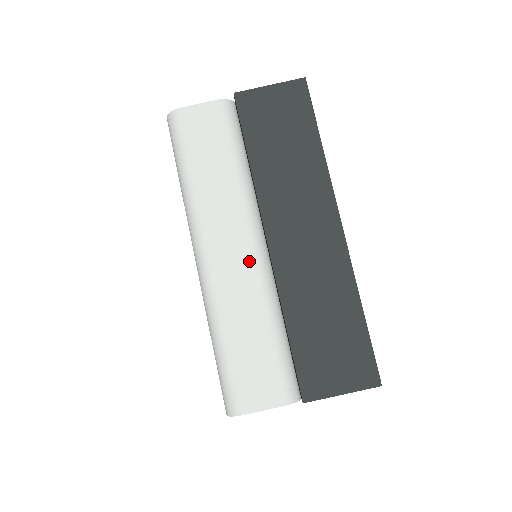
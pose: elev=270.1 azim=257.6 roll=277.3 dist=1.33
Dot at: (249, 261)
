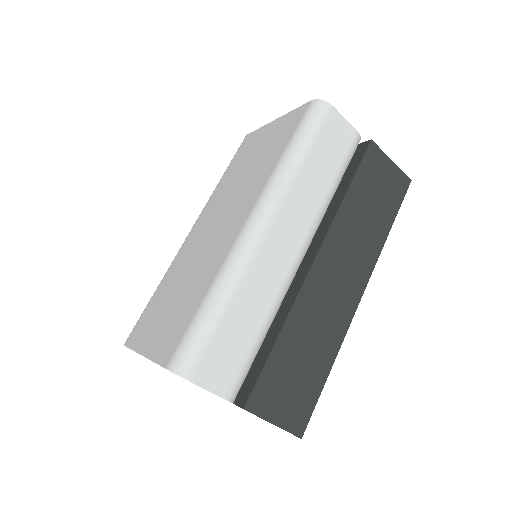
Dot at: (289, 262)
